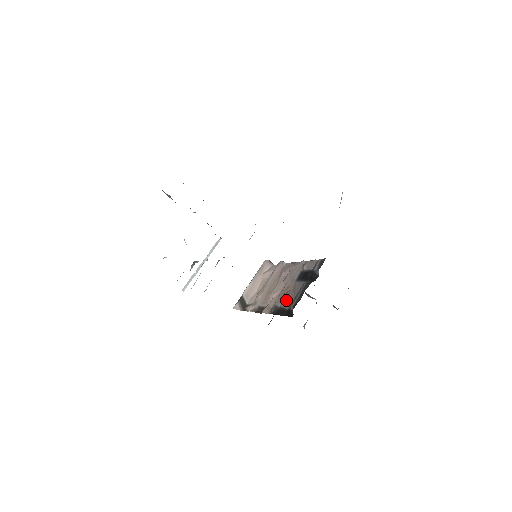
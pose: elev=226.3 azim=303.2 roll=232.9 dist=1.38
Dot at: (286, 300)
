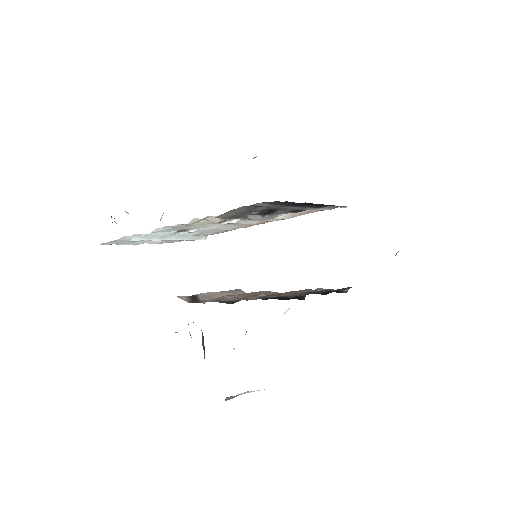
Dot at: (288, 295)
